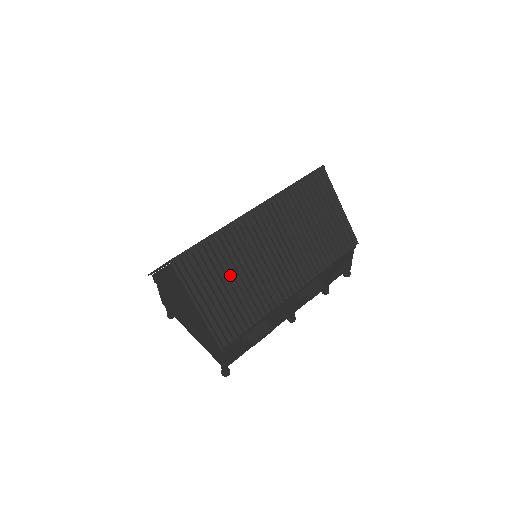
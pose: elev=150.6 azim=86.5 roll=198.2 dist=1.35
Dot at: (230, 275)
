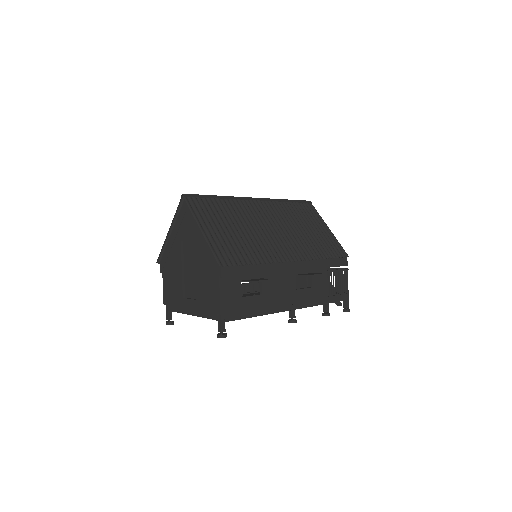
Dot at: (232, 224)
